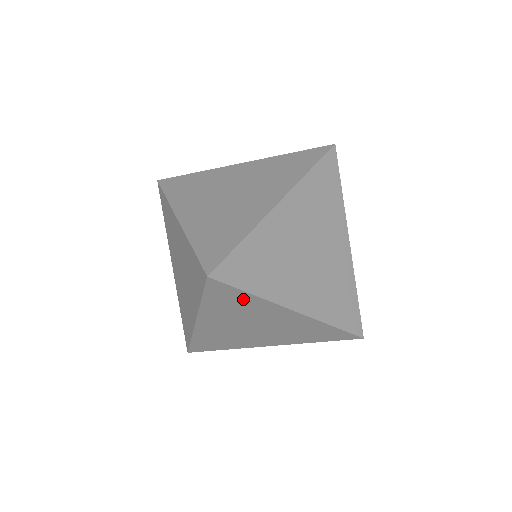
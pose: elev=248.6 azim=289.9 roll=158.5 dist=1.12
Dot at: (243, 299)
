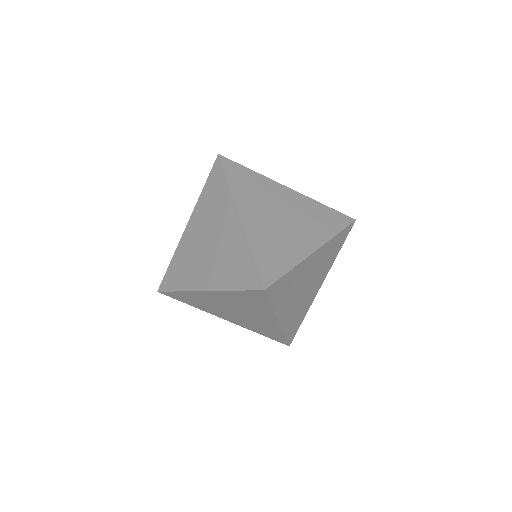
Dot at: (261, 304)
